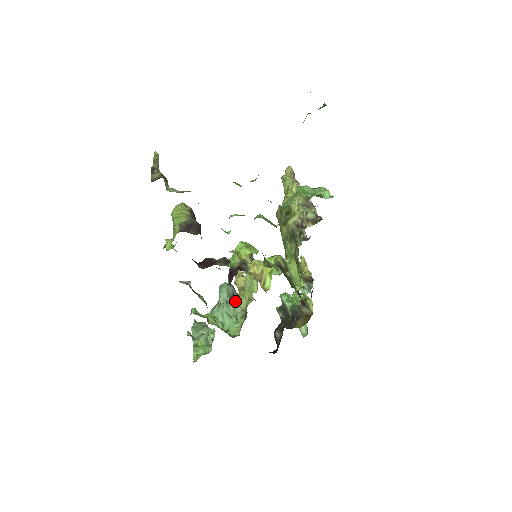
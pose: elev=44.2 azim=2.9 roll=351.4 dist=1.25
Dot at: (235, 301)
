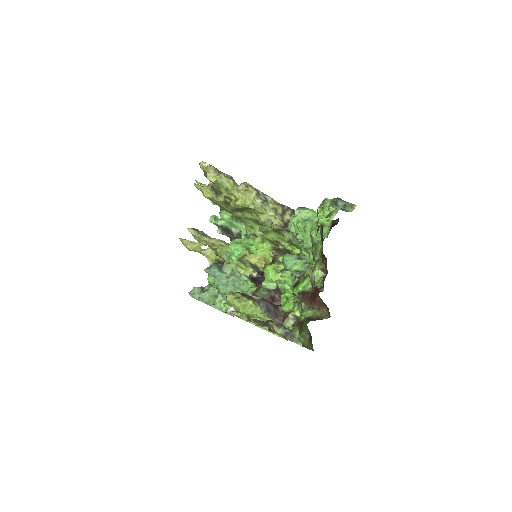
Dot at: (232, 273)
